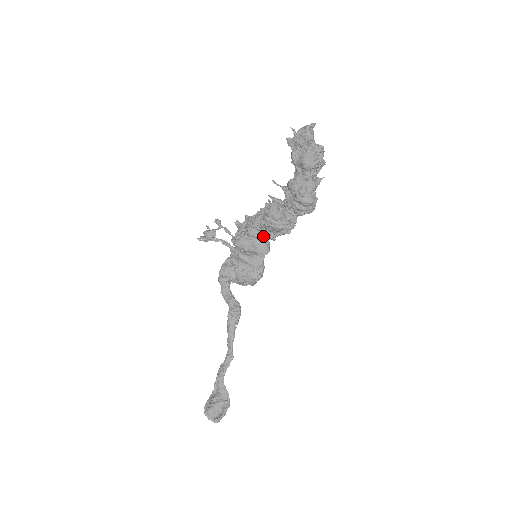
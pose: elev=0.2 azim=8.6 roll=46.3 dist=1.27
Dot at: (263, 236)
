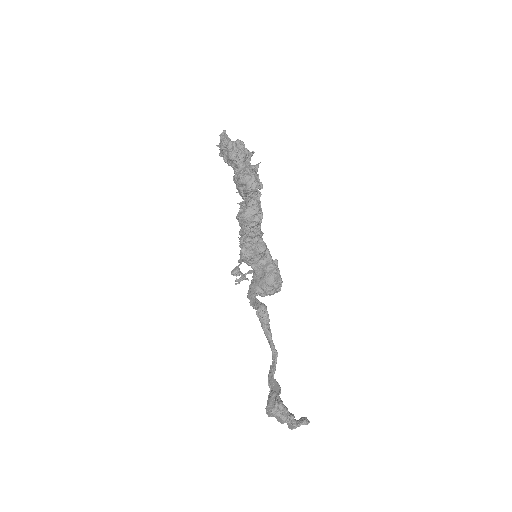
Dot at: (250, 236)
